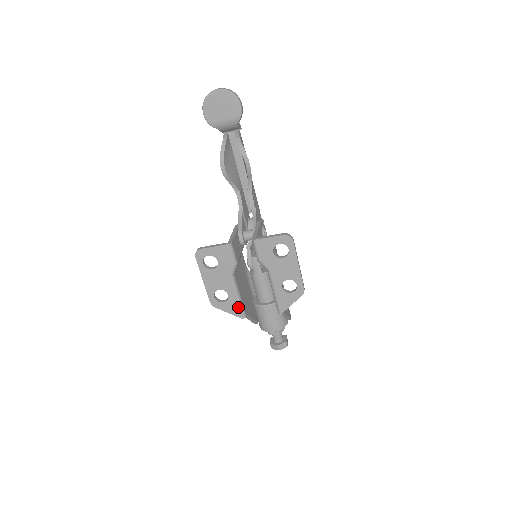
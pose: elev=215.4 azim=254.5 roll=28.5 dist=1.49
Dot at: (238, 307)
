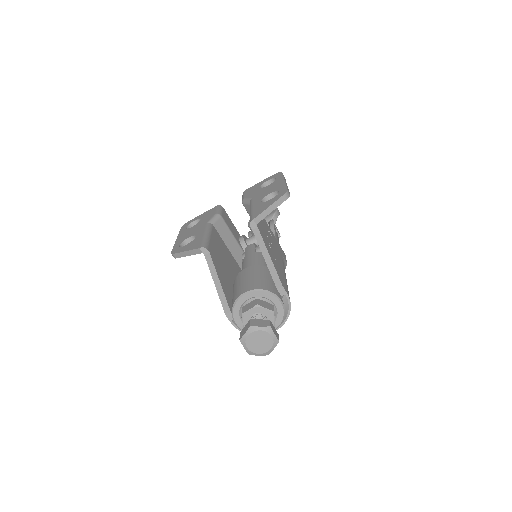
Dot at: (201, 241)
